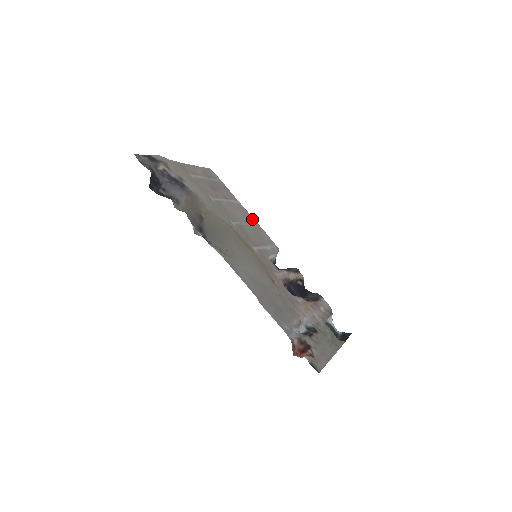
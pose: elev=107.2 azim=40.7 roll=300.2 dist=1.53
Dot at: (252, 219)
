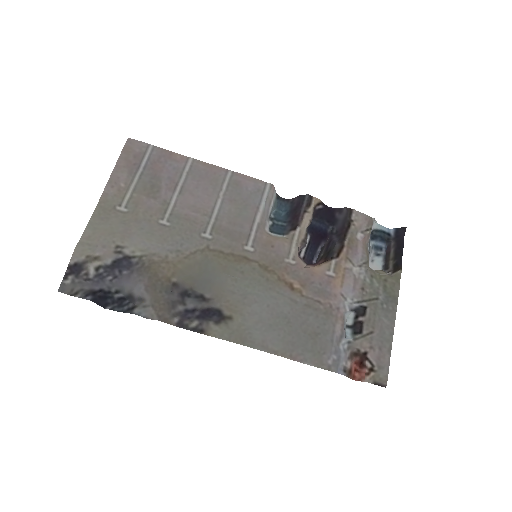
Dot at: (220, 175)
